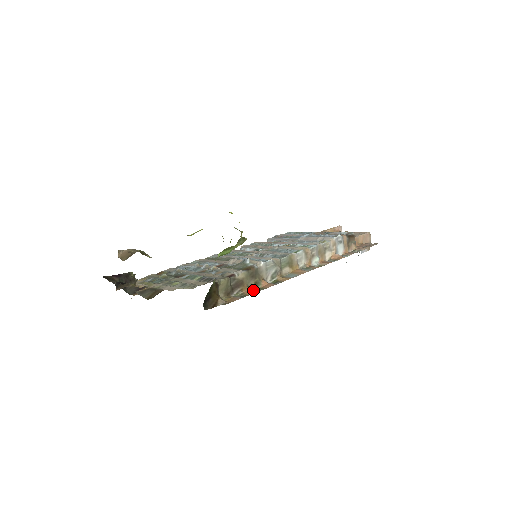
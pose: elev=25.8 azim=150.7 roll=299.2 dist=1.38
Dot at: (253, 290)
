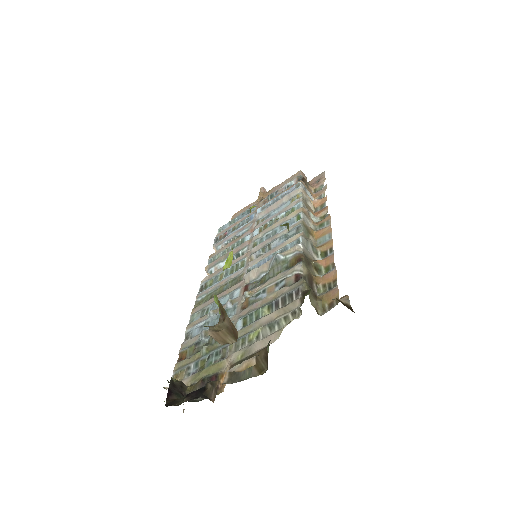
Dot at: (328, 274)
